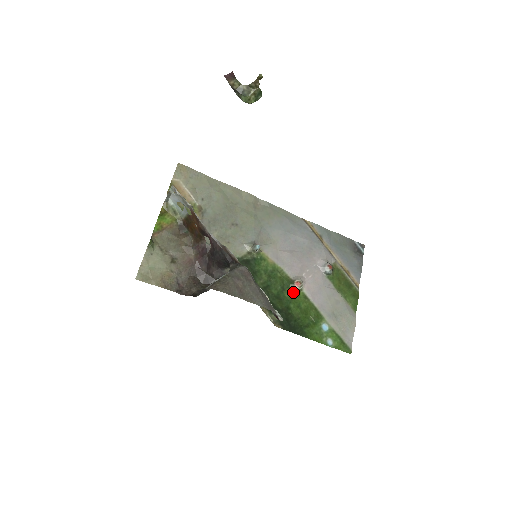
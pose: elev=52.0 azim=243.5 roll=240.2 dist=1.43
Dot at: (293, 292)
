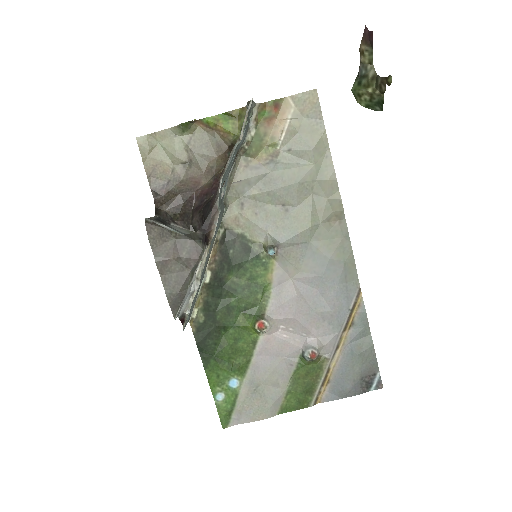
Dot at: (249, 324)
